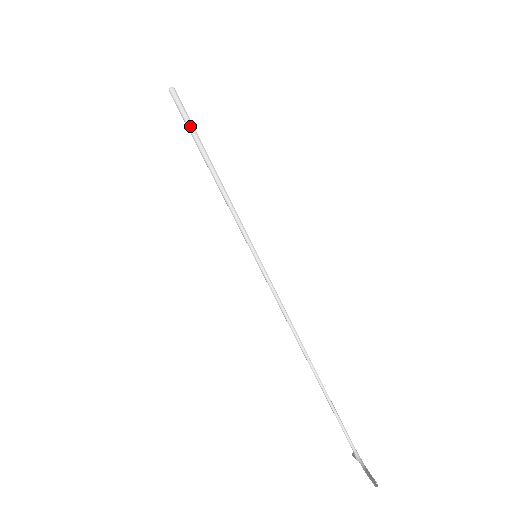
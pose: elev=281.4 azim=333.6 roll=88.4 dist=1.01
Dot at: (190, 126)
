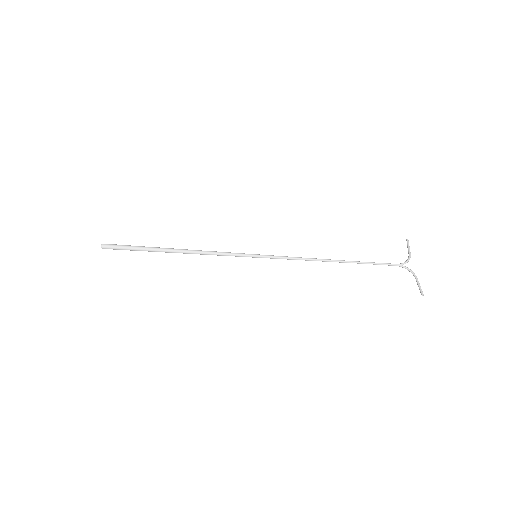
Dot at: occluded
